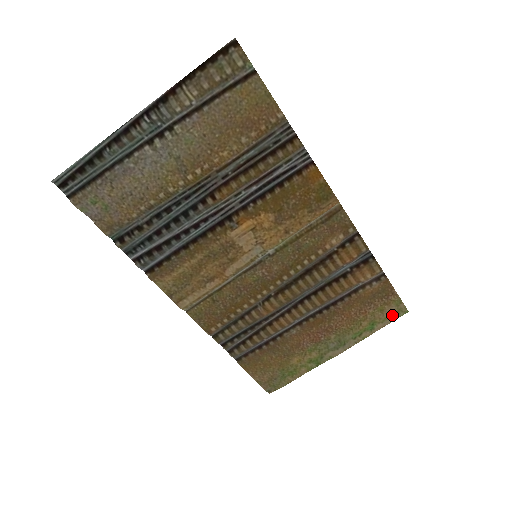
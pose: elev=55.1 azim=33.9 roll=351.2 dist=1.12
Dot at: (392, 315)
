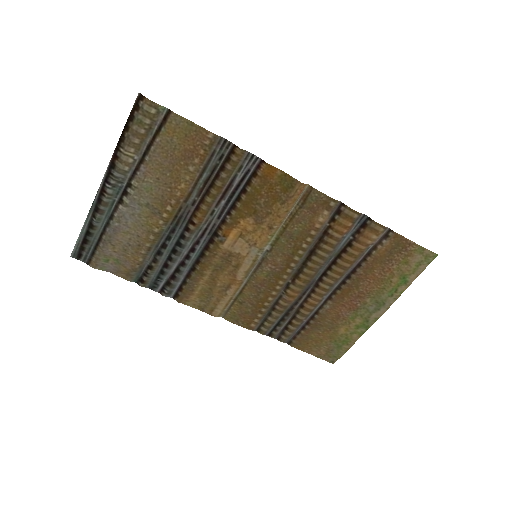
Dot at: (421, 263)
